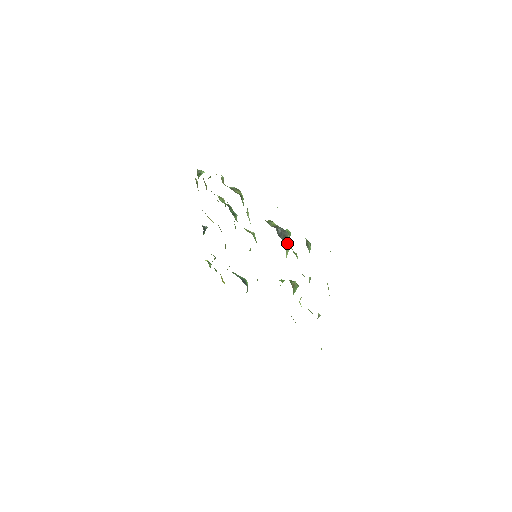
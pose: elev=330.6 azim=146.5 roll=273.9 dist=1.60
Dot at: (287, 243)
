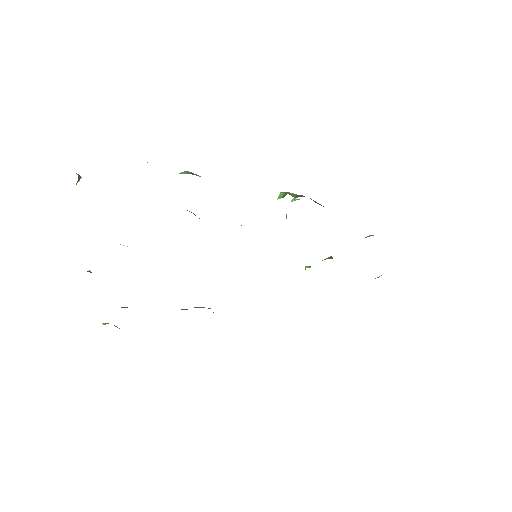
Dot at: occluded
